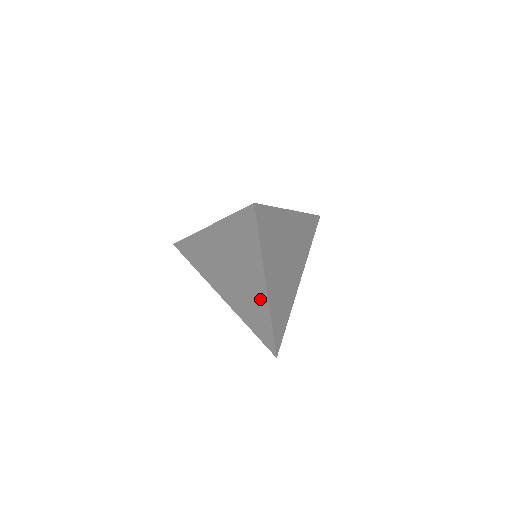
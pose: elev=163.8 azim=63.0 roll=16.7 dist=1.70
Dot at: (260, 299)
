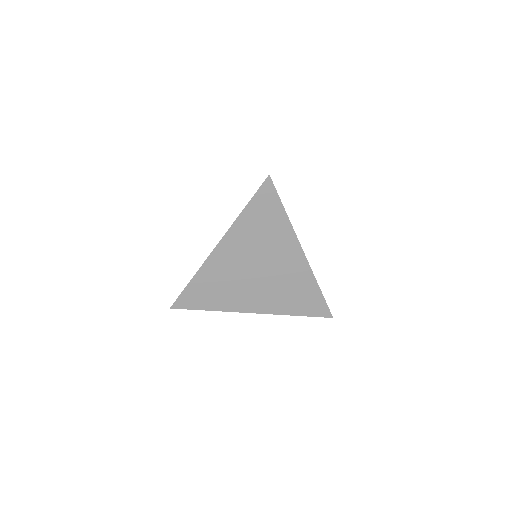
Dot at: occluded
